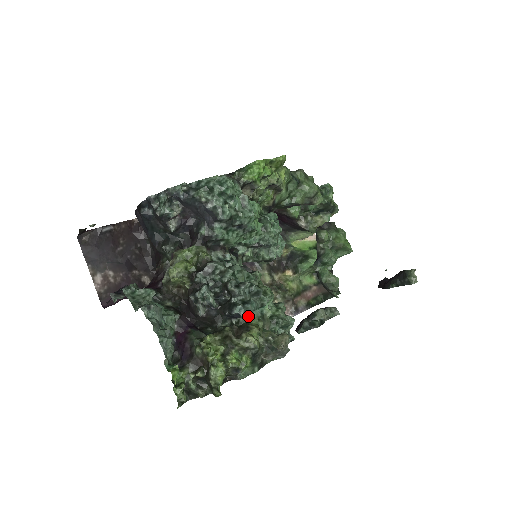
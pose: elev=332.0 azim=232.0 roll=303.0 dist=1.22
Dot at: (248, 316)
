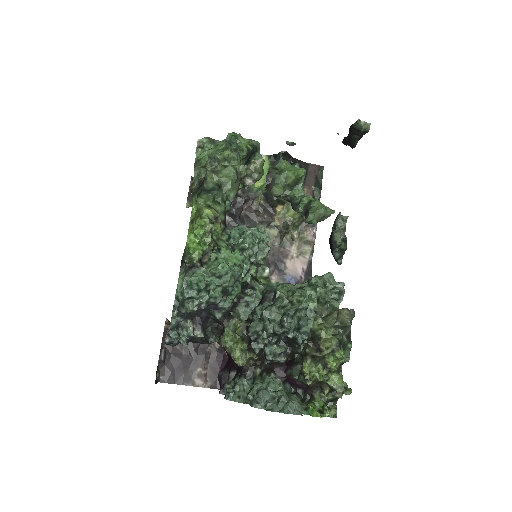
Dot at: occluded
